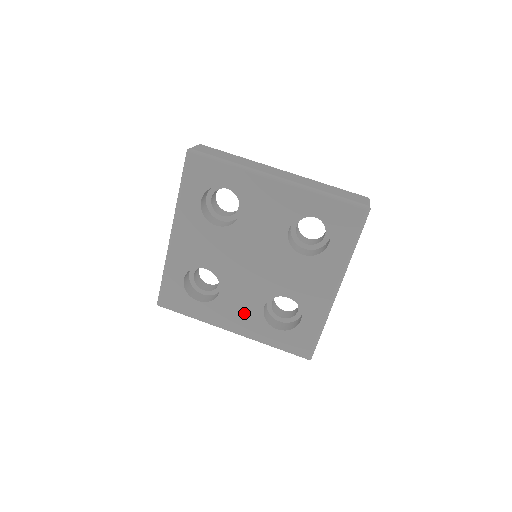
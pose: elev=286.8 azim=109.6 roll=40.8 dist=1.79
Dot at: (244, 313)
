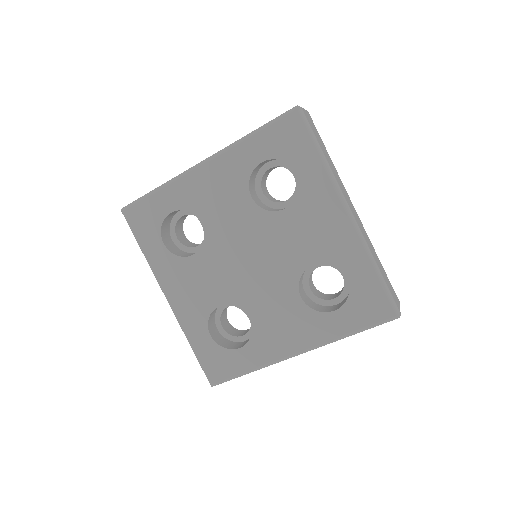
Dot at: (195, 294)
